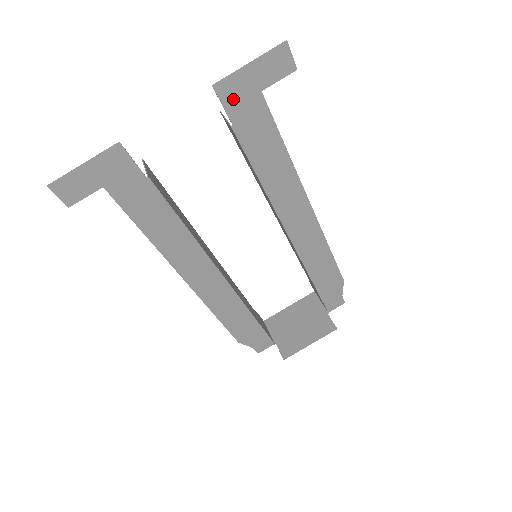
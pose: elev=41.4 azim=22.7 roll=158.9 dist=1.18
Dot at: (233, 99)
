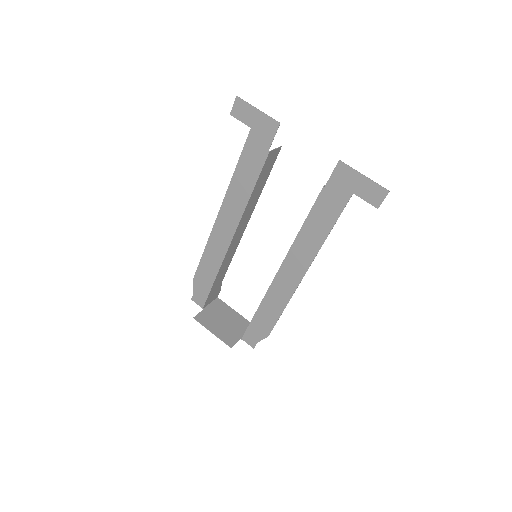
Dot at: (339, 178)
